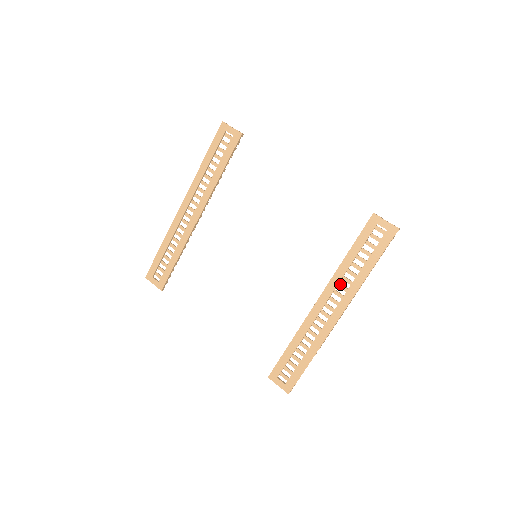
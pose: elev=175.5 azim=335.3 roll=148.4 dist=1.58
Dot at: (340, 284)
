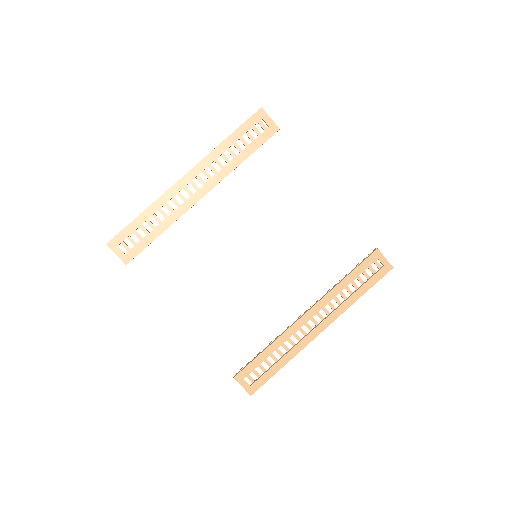
Dot at: (330, 302)
